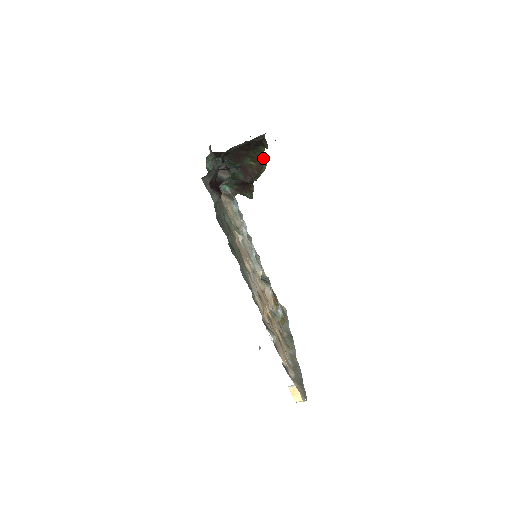
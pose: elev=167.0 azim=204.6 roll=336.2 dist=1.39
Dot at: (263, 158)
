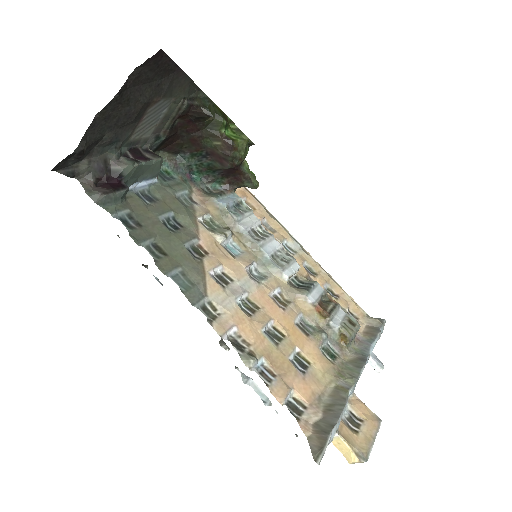
Dot at: (240, 132)
